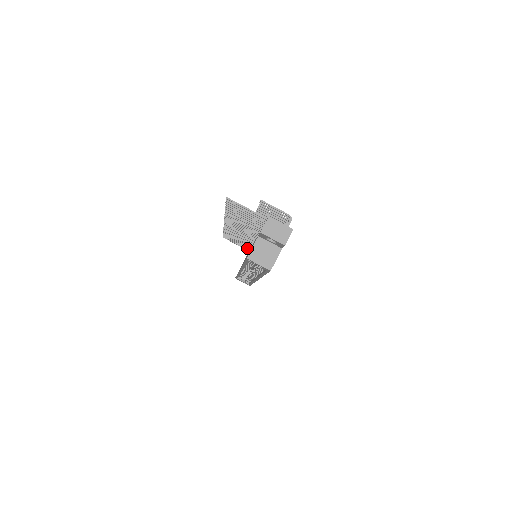
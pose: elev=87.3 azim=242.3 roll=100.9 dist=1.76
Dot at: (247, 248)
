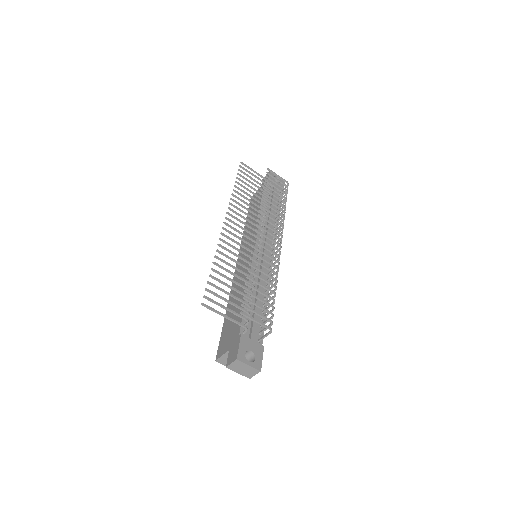
Dot at: occluded
